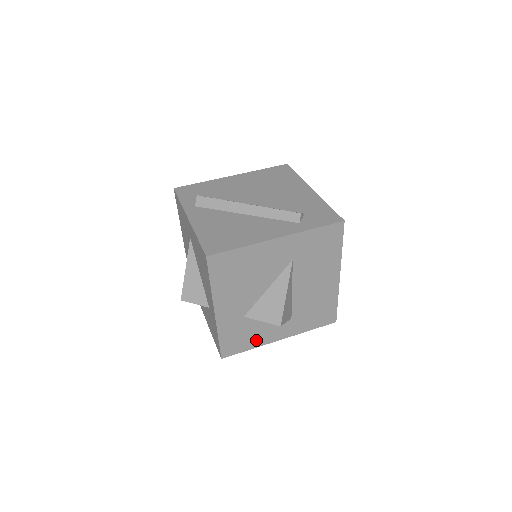
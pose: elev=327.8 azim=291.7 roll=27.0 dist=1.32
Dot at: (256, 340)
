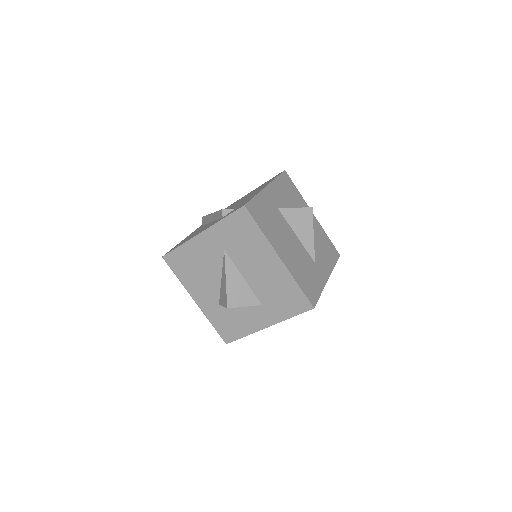
Dot at: (244, 327)
